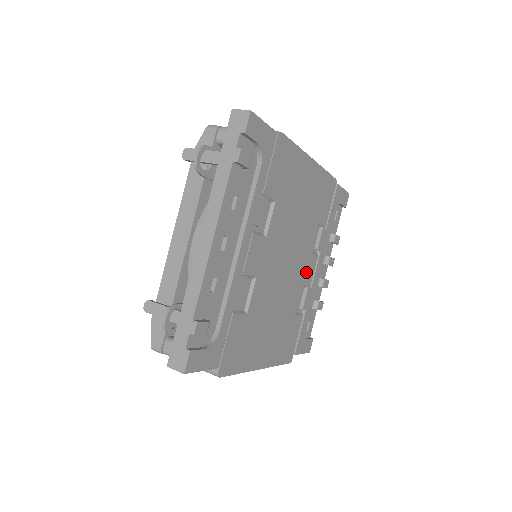
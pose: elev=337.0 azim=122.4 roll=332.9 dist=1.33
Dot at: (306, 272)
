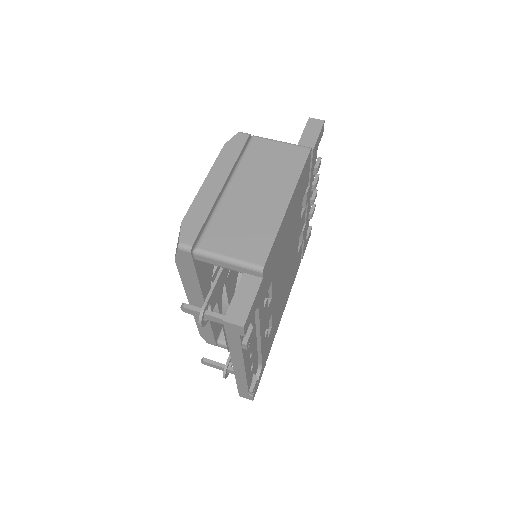
Dot at: (300, 230)
